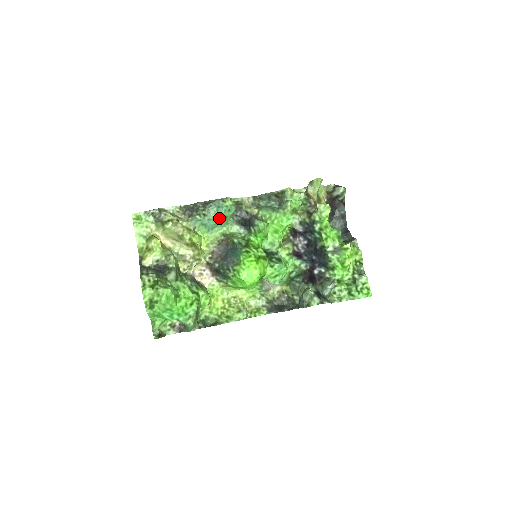
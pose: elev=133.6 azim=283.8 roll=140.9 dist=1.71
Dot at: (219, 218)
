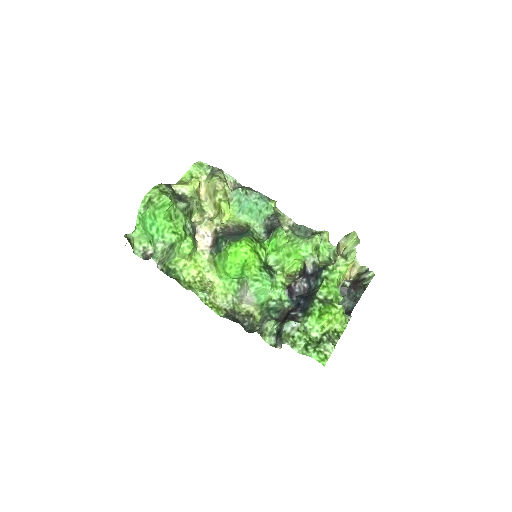
Dot at: (255, 205)
